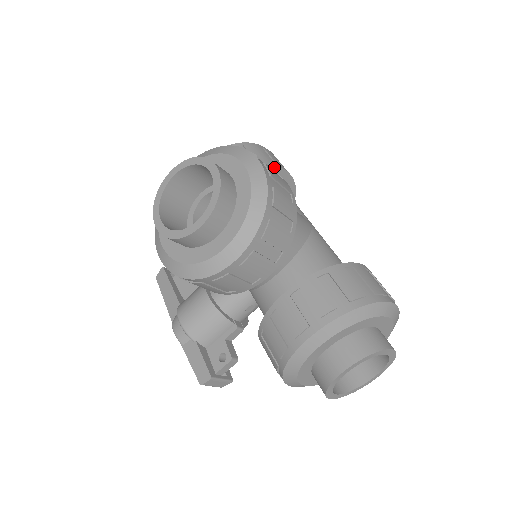
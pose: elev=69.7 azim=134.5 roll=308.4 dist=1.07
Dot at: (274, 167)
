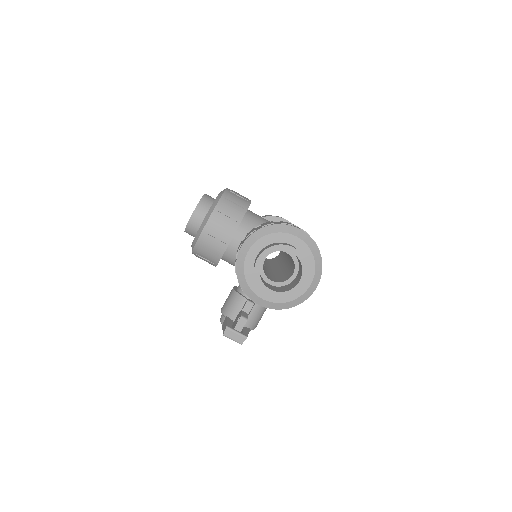
Dot at: (276, 218)
